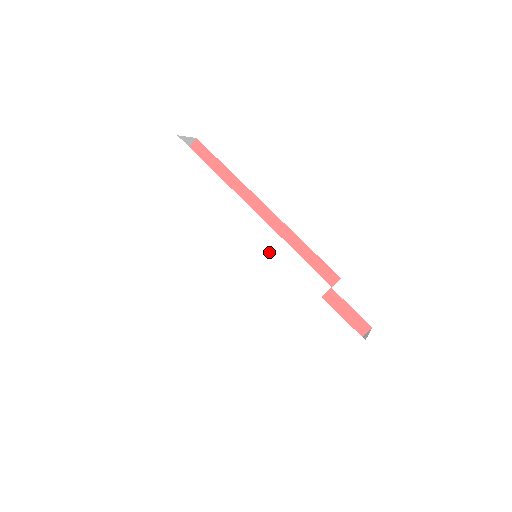
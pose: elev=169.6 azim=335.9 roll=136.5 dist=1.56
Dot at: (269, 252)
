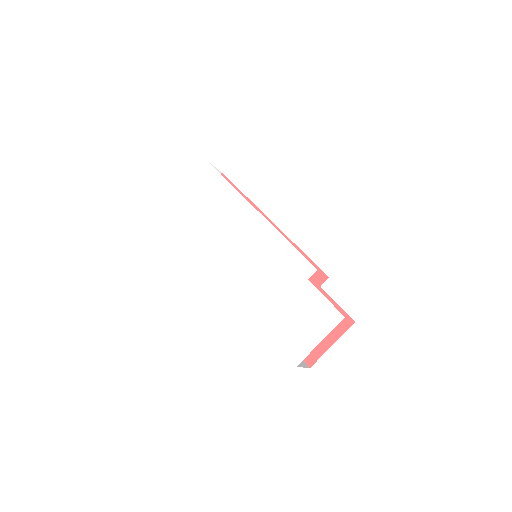
Dot at: (267, 244)
